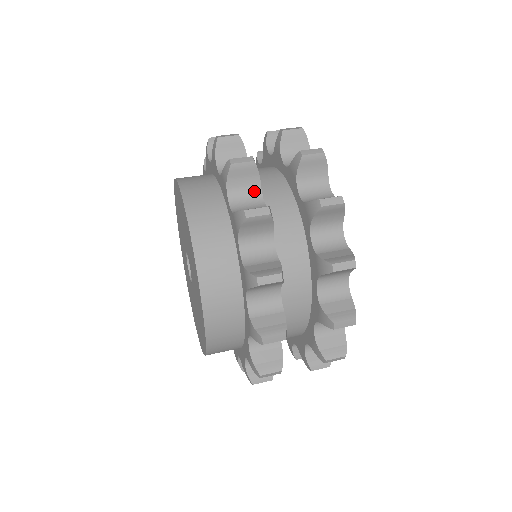
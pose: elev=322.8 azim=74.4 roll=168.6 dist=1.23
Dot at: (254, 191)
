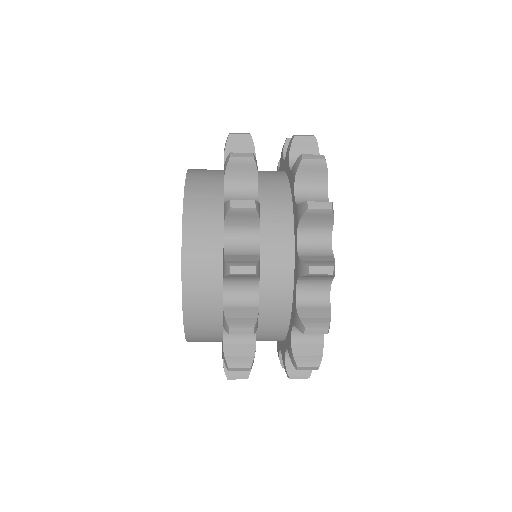
Dot at: (251, 187)
